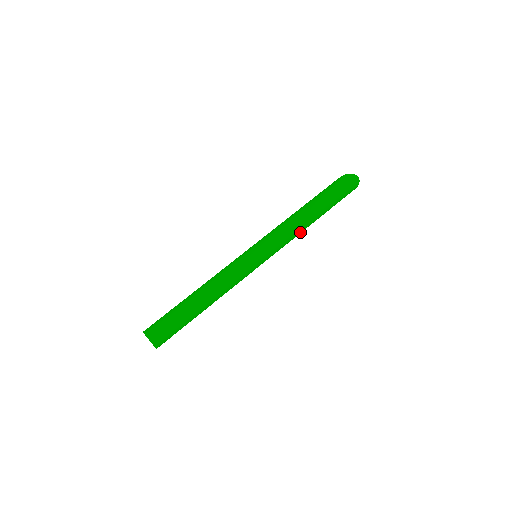
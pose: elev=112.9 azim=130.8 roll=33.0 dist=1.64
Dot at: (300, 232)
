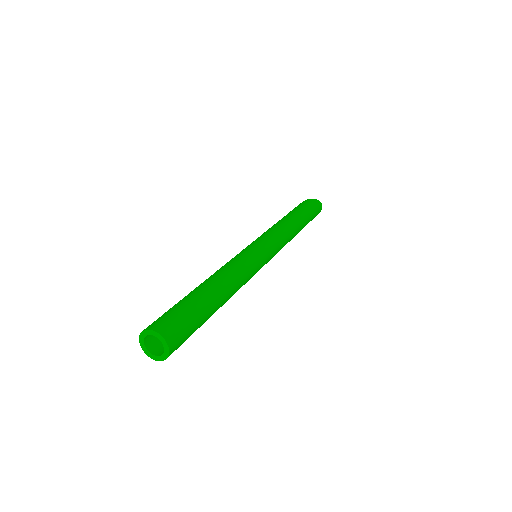
Dot at: occluded
